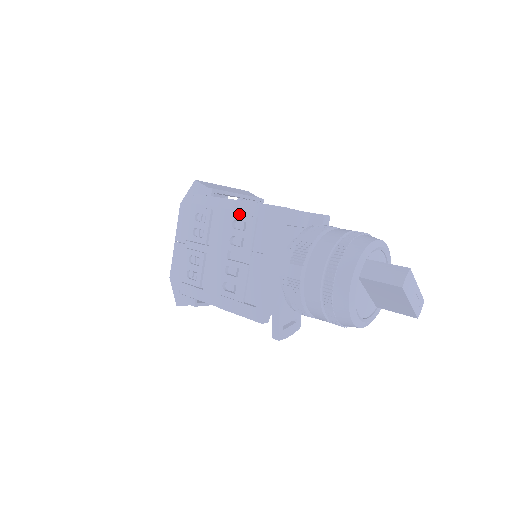
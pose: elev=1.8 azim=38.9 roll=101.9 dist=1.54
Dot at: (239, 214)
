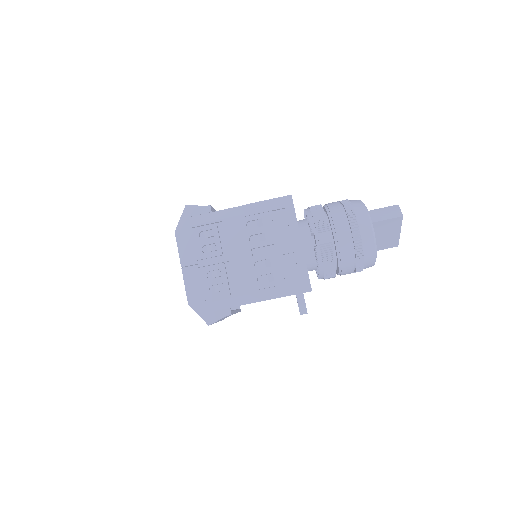
Dot at: (251, 215)
